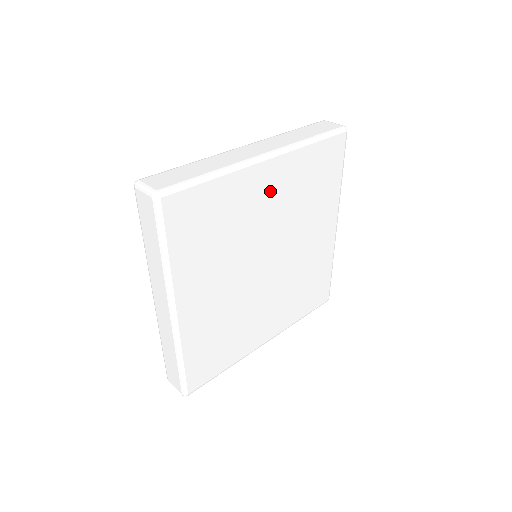
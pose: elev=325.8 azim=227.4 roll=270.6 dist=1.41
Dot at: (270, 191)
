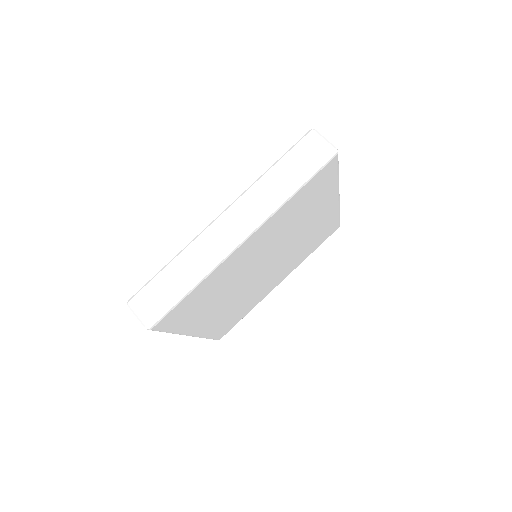
Dot at: (318, 219)
